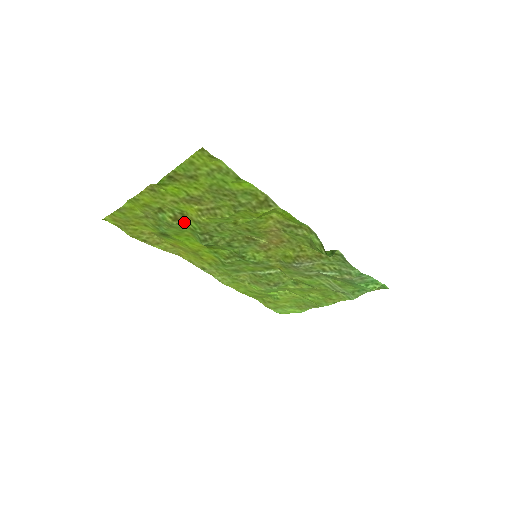
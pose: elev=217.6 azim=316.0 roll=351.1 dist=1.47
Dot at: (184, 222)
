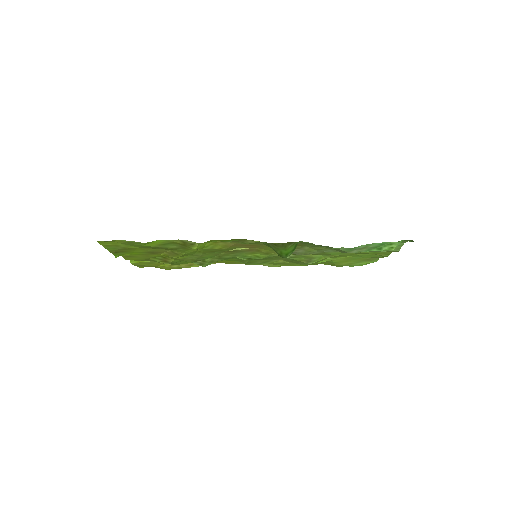
Dot at: (172, 261)
